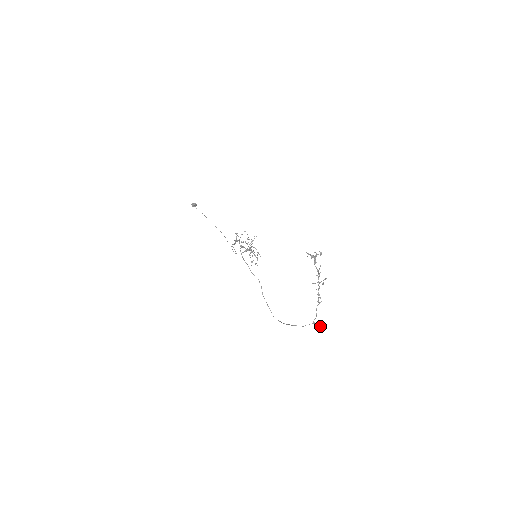
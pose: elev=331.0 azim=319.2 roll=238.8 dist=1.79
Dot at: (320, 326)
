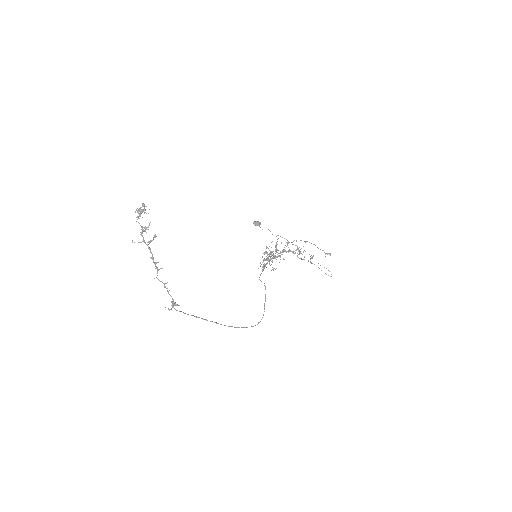
Dot at: (175, 305)
